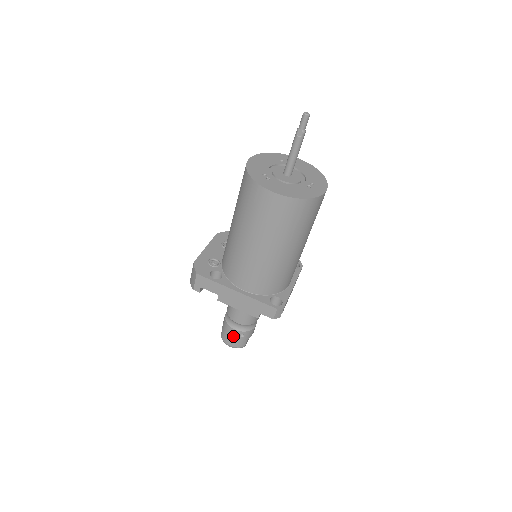
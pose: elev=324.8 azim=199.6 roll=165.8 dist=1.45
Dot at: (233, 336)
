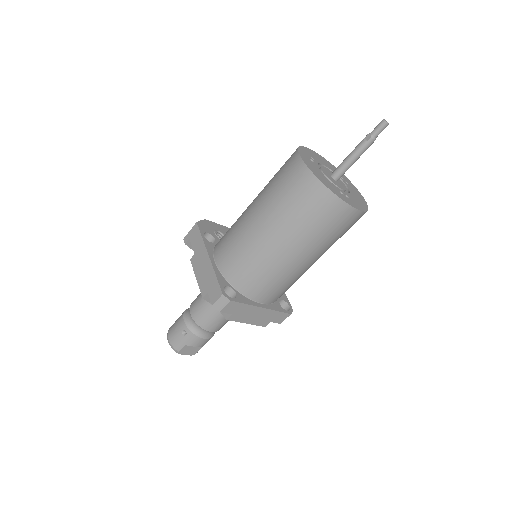
Dot at: (178, 327)
